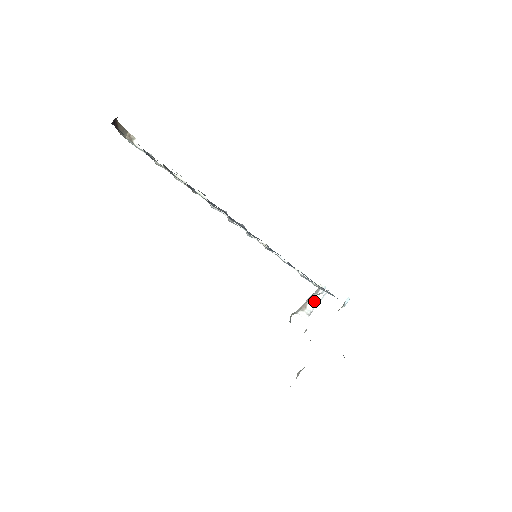
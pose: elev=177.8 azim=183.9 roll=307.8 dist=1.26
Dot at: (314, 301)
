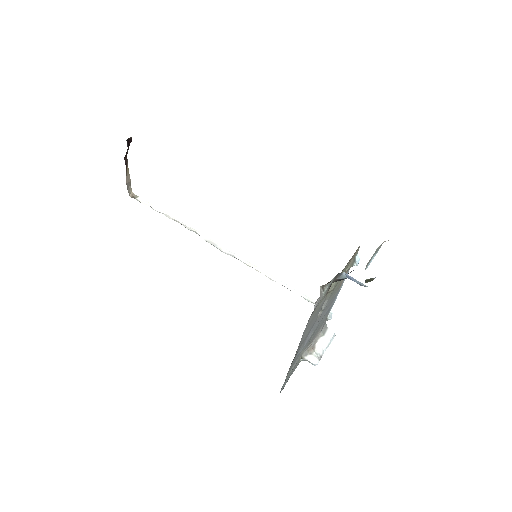
Dot at: (322, 345)
